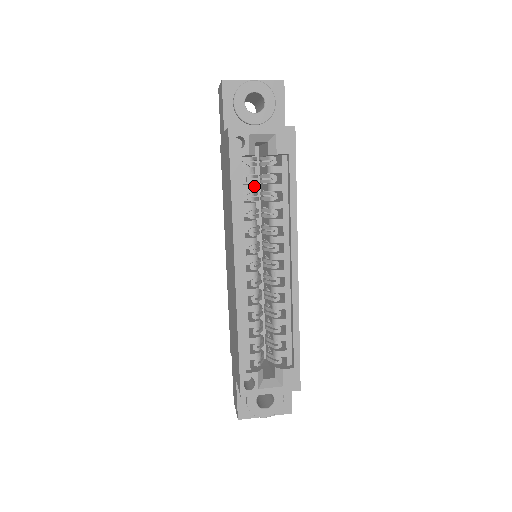
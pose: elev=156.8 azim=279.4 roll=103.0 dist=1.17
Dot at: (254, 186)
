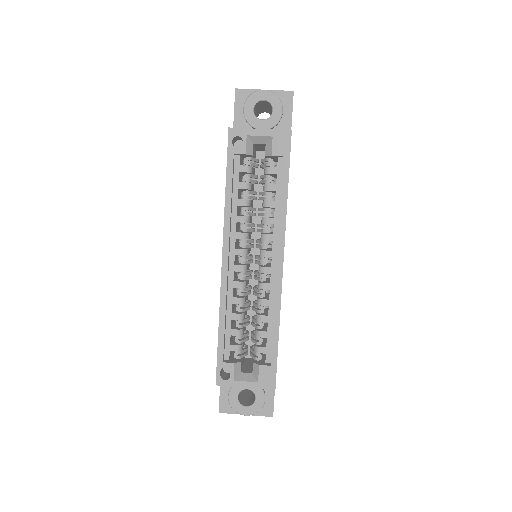
Dot at: (250, 184)
